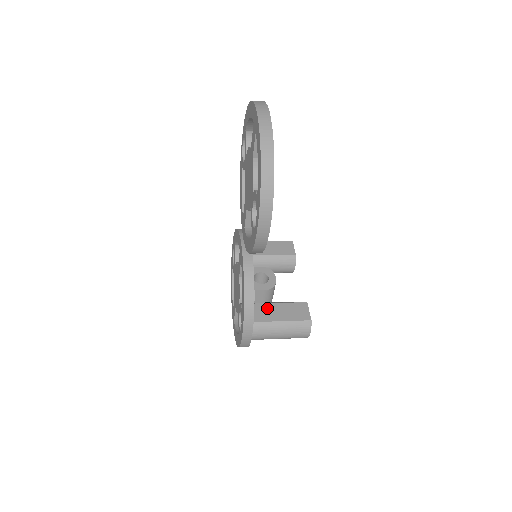
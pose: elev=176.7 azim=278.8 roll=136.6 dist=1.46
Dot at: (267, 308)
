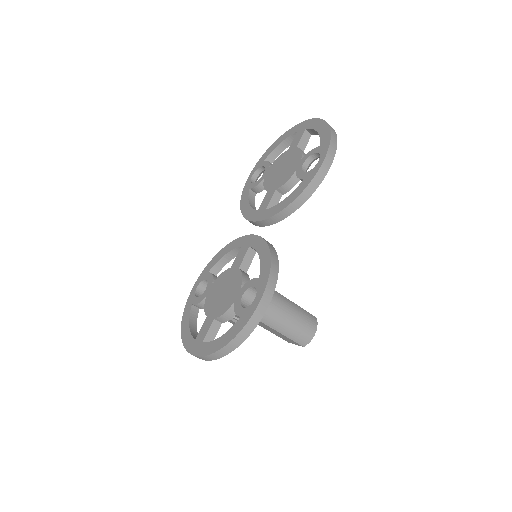
Dot at: occluded
